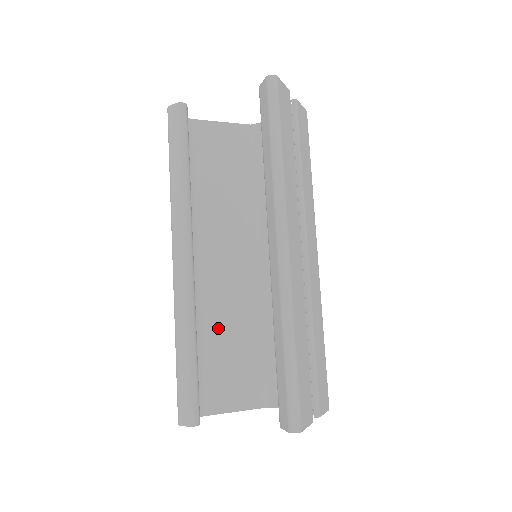
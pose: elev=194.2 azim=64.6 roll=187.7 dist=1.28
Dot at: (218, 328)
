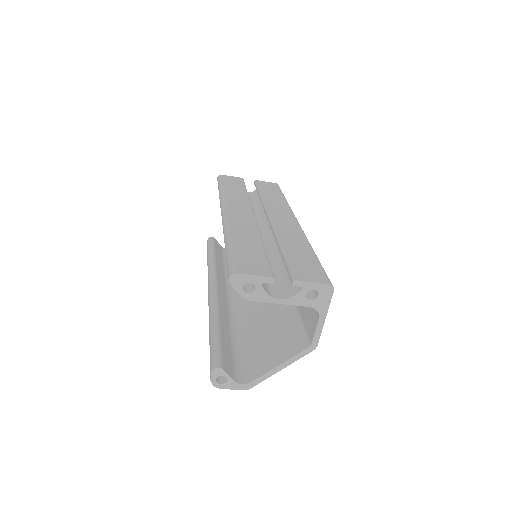
Dot at: (256, 322)
